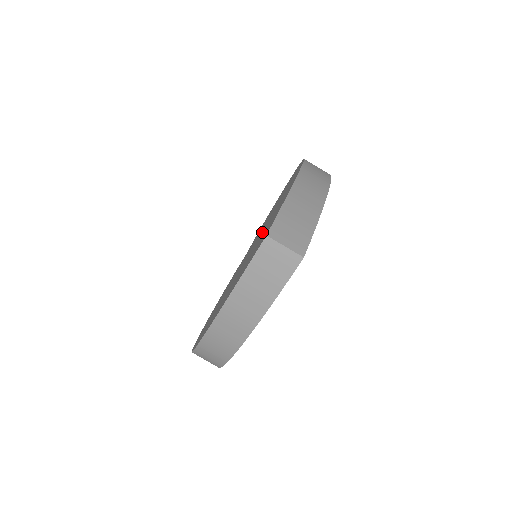
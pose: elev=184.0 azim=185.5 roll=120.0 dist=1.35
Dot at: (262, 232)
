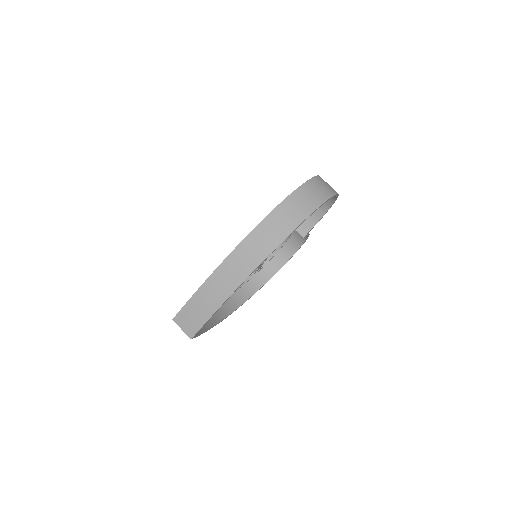
Dot at: occluded
